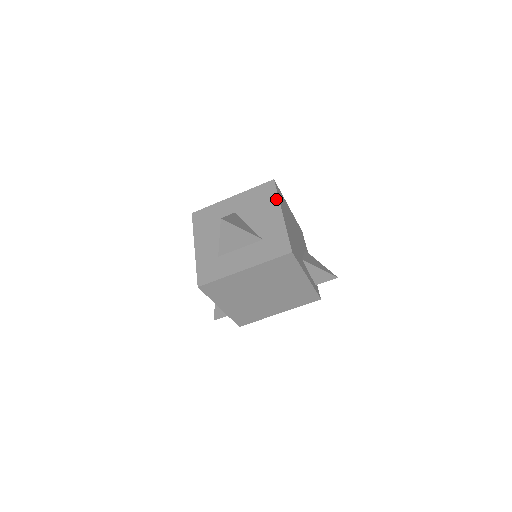
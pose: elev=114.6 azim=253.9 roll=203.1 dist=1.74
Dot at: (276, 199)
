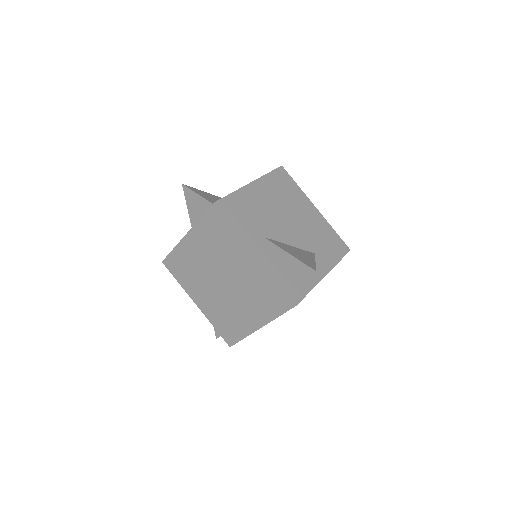
Dot at: (263, 176)
